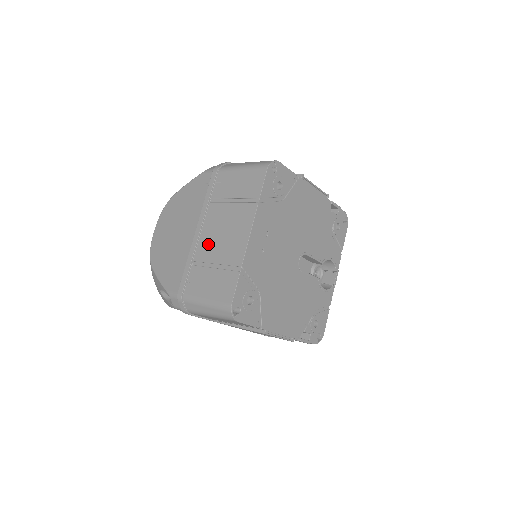
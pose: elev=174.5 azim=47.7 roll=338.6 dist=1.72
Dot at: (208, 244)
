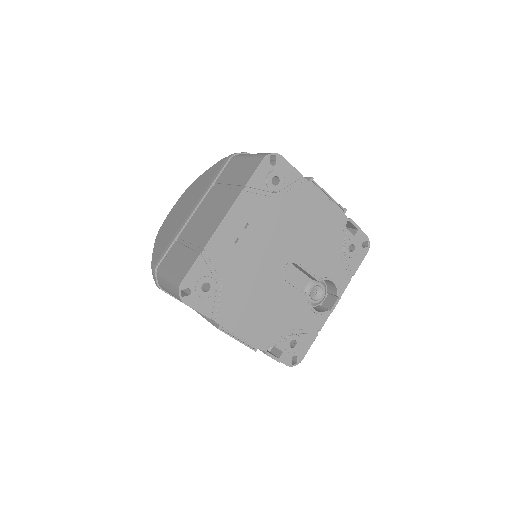
Dot at: (193, 224)
